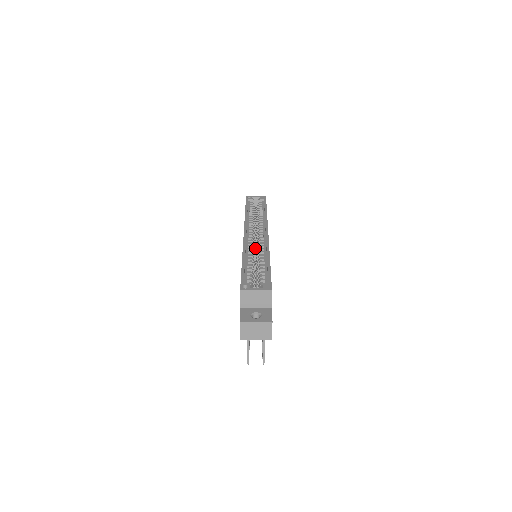
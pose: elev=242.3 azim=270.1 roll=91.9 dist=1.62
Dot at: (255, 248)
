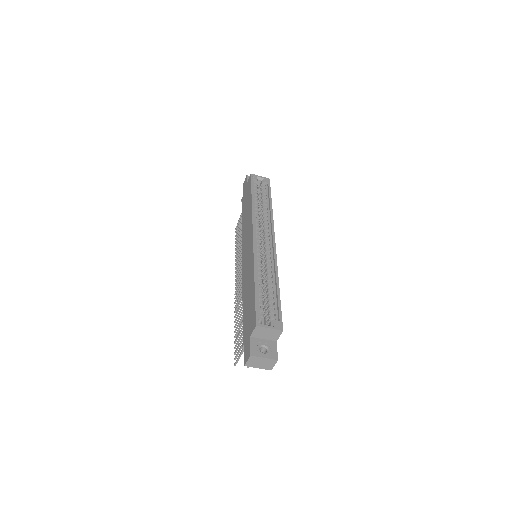
Dot at: (261, 256)
